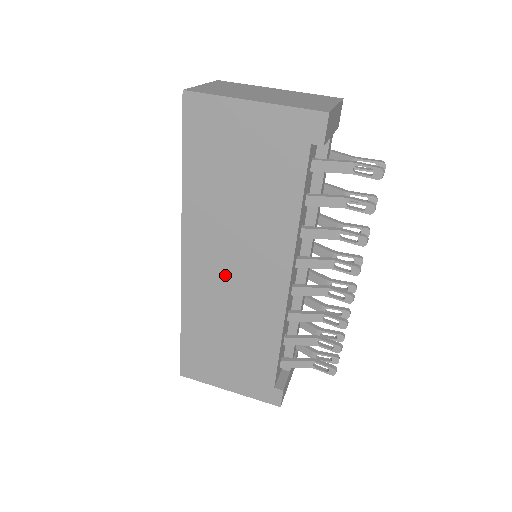
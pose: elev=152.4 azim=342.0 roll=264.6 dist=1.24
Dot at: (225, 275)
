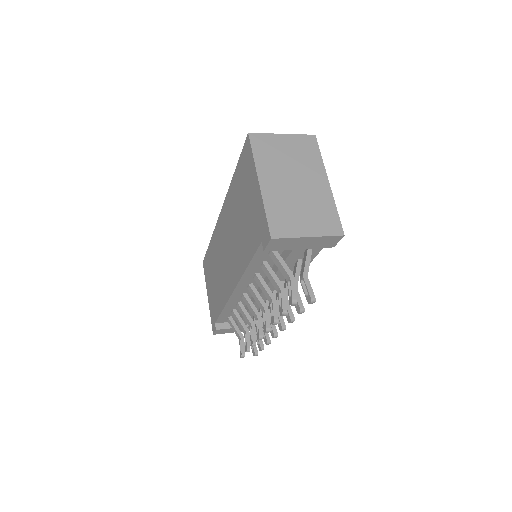
Dot at: (224, 247)
